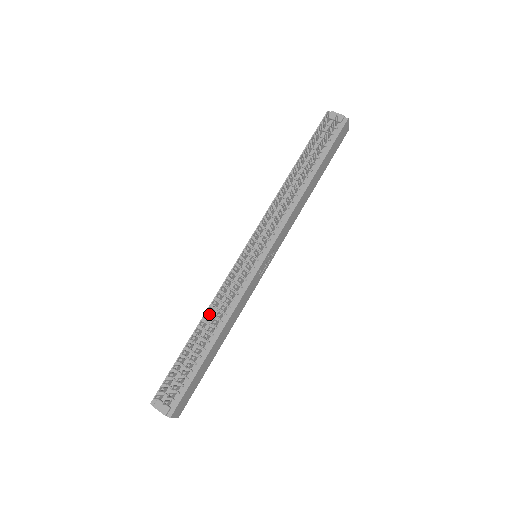
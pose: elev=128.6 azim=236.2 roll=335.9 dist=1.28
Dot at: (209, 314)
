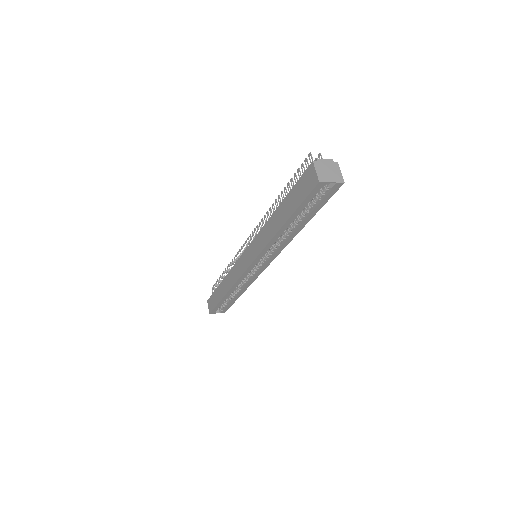
Dot at: occluded
